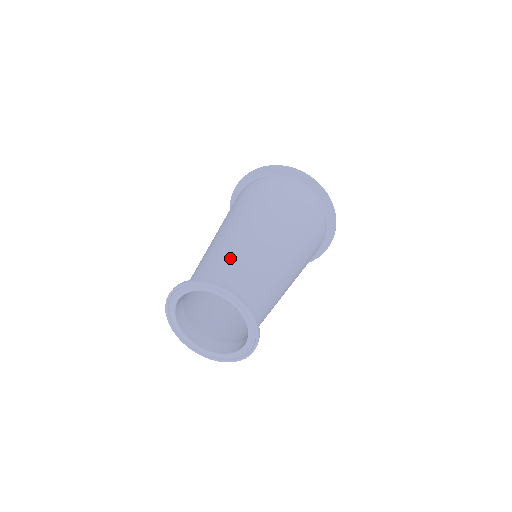
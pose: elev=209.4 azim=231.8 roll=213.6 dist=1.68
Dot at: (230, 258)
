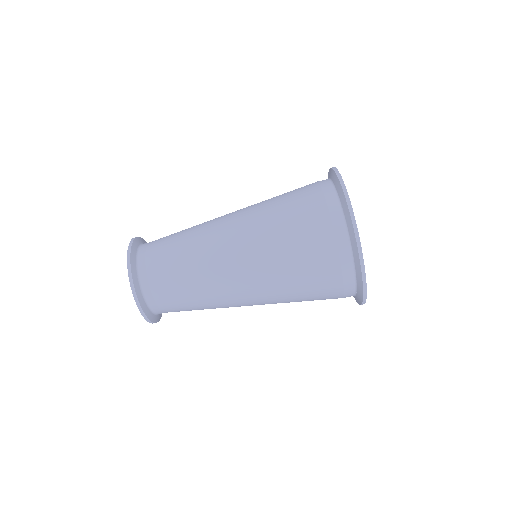
Dot at: (176, 236)
